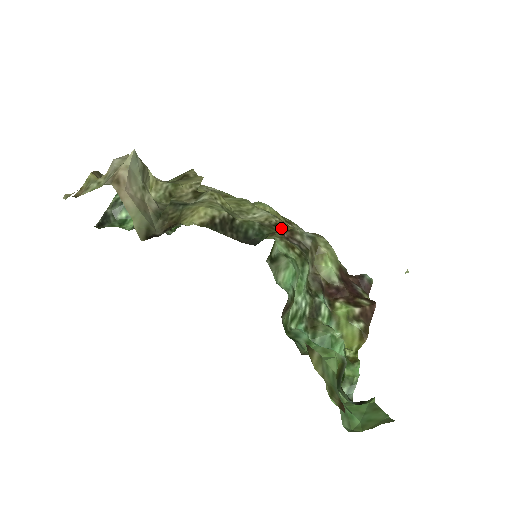
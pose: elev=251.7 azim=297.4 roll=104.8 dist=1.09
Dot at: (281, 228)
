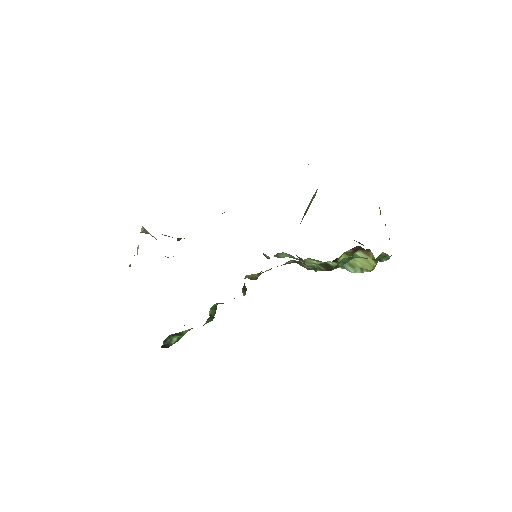
Dot at: occluded
